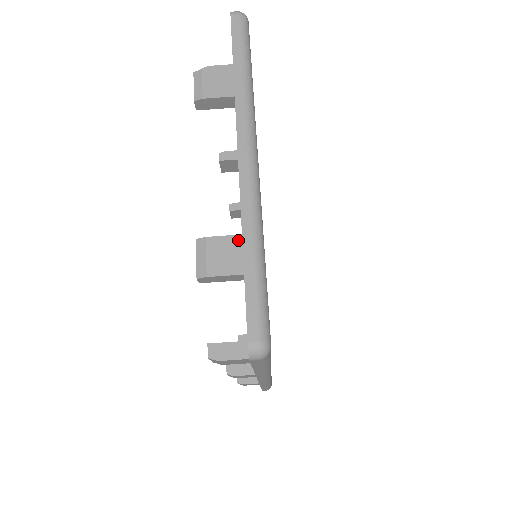
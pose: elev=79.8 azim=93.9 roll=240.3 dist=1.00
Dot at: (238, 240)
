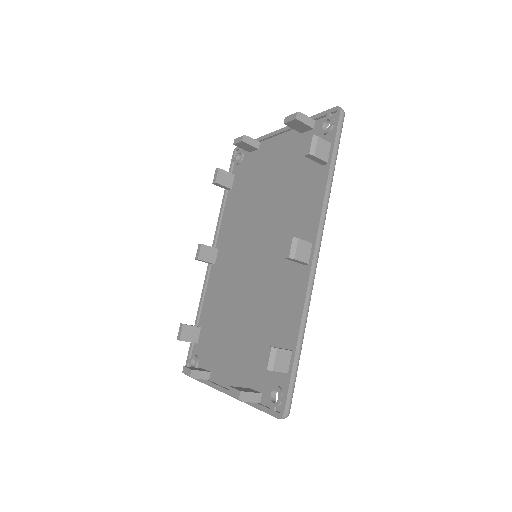
Dot at: (204, 379)
